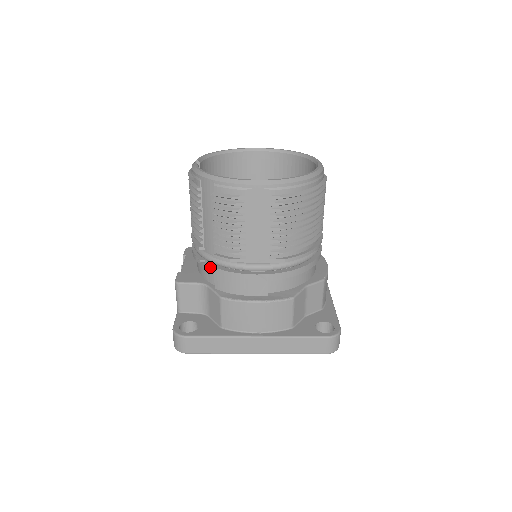
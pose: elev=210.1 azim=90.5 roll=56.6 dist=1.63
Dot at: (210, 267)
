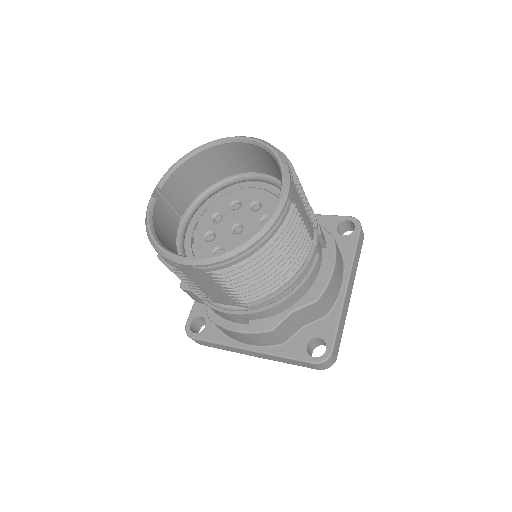
Dot at: occluded
